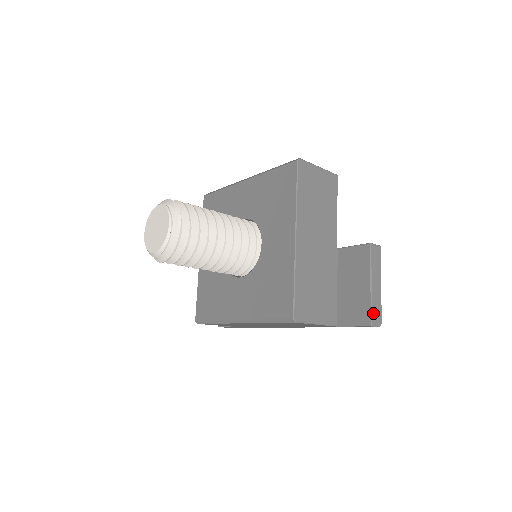
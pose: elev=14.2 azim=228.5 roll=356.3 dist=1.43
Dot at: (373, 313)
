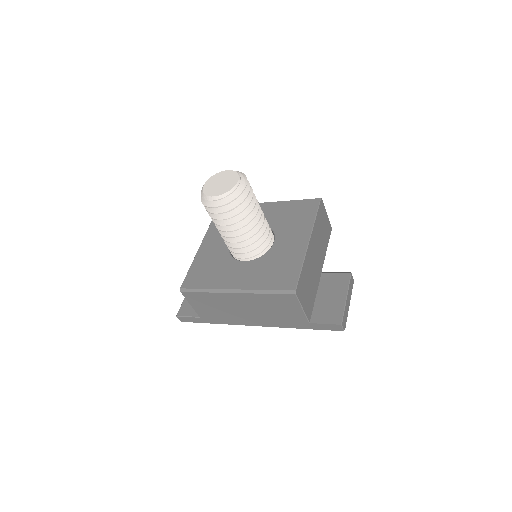
Dot at: (344, 317)
